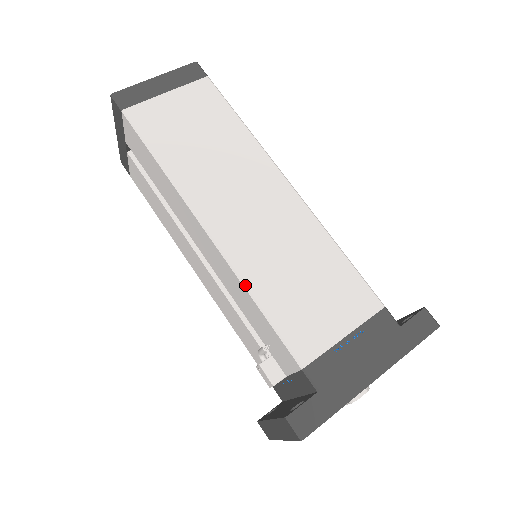
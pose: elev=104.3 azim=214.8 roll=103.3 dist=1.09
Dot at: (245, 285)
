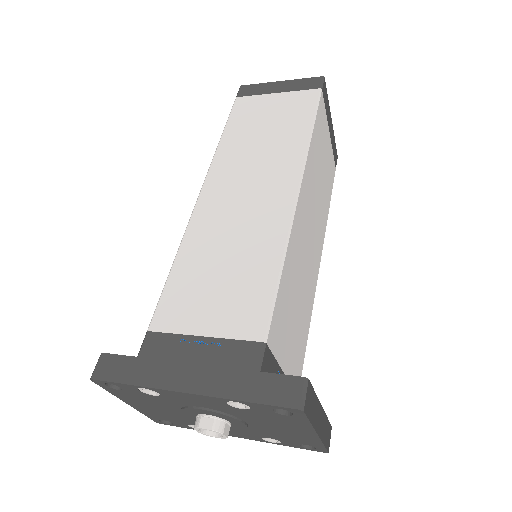
Dot at: (180, 244)
